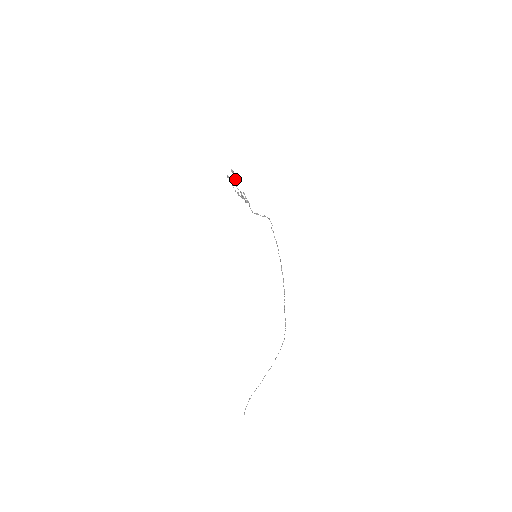
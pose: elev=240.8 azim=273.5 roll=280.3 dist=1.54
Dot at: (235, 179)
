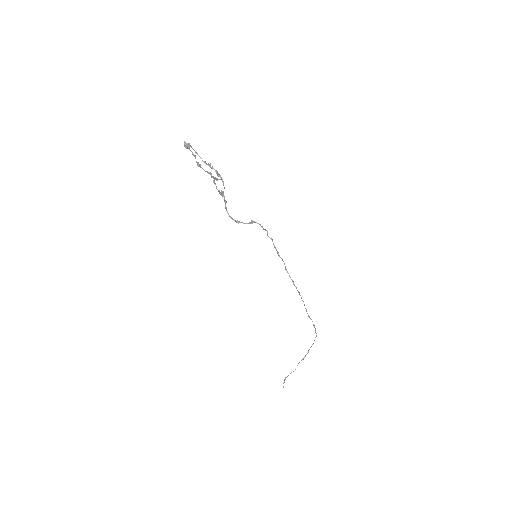
Dot at: (195, 157)
